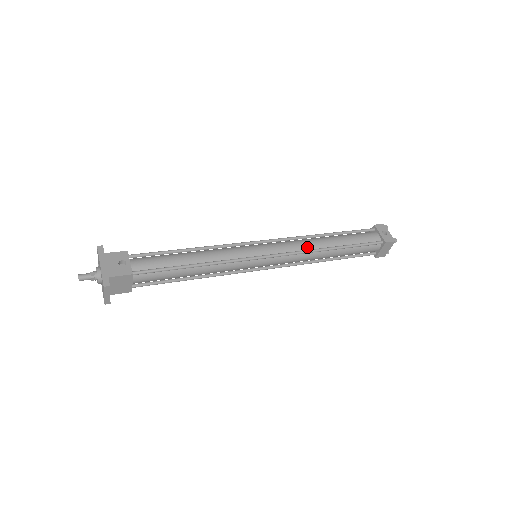
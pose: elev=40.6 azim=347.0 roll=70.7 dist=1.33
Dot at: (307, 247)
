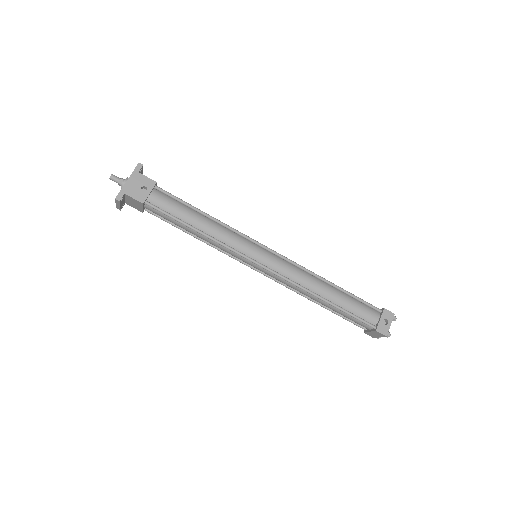
Dot at: (302, 282)
